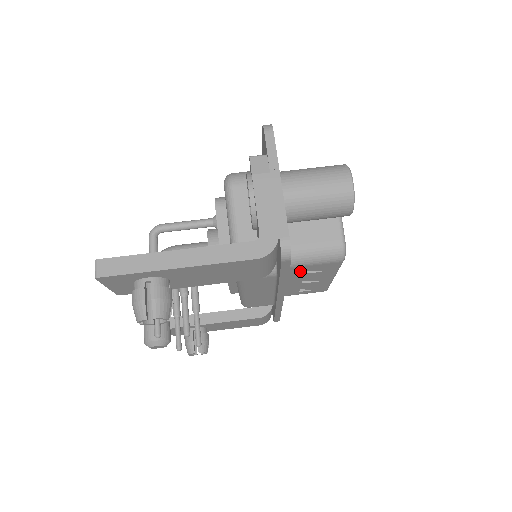
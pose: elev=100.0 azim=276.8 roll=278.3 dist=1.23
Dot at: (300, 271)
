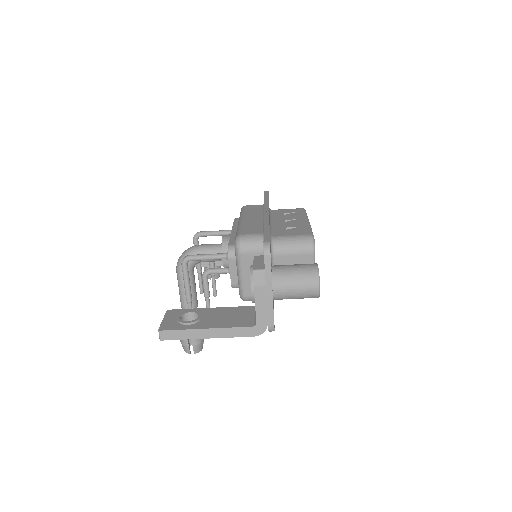
Dot at: occluded
